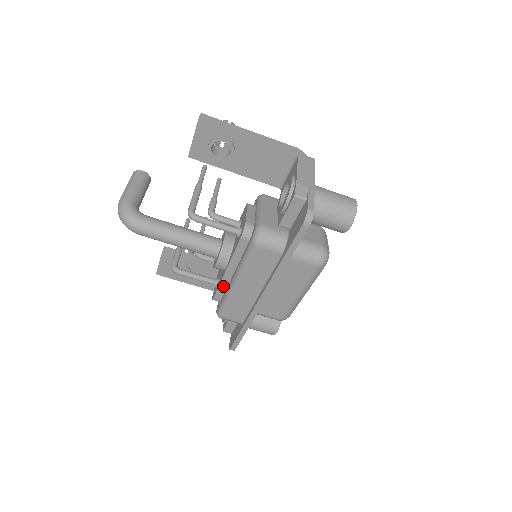
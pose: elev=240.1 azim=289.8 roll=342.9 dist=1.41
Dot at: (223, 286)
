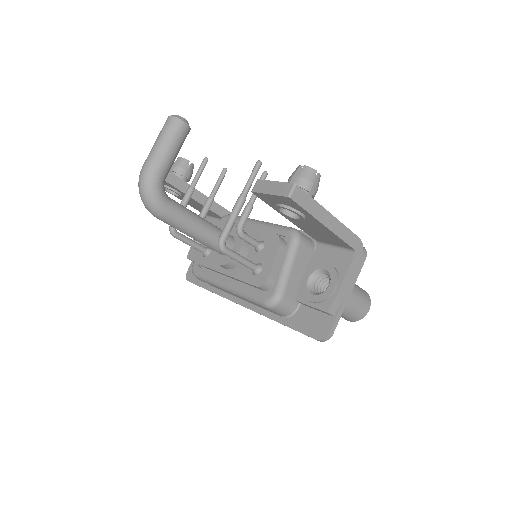
Dot at: occluded
